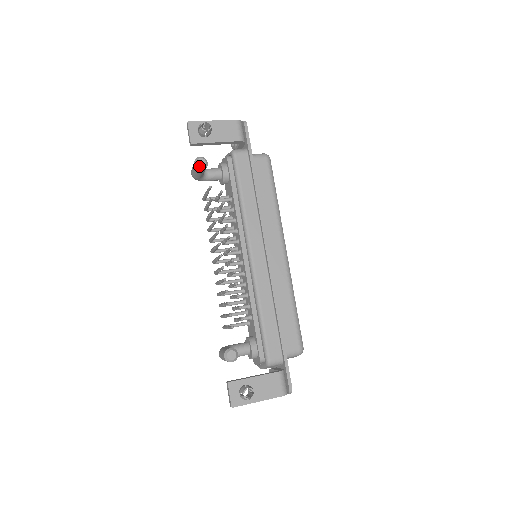
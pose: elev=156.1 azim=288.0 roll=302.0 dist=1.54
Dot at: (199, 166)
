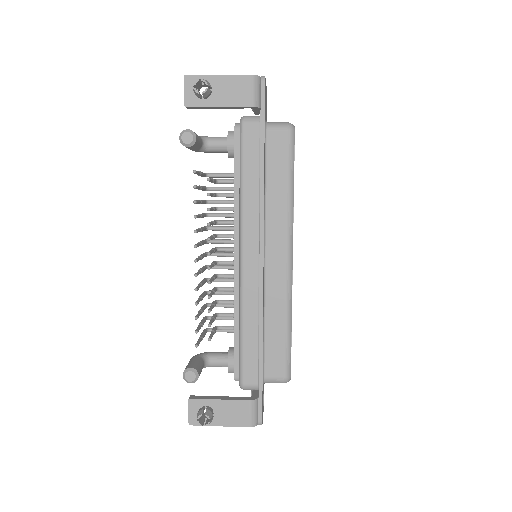
Dot at: (184, 143)
